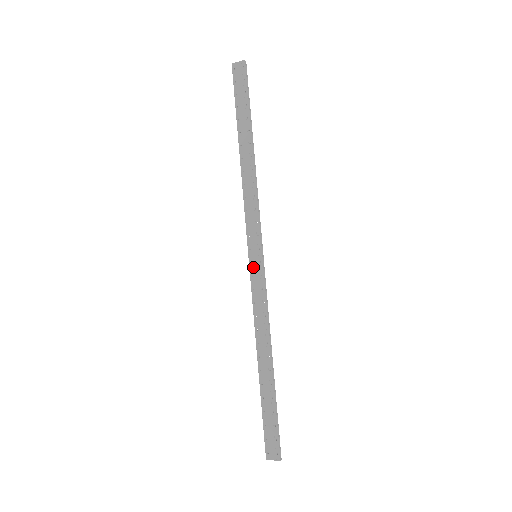
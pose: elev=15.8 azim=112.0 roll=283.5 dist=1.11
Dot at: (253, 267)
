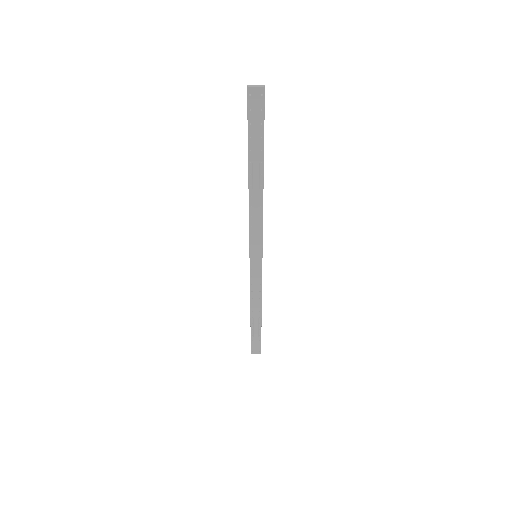
Dot at: (253, 264)
